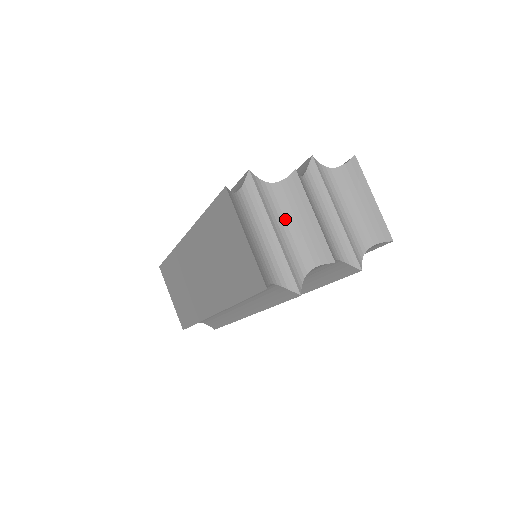
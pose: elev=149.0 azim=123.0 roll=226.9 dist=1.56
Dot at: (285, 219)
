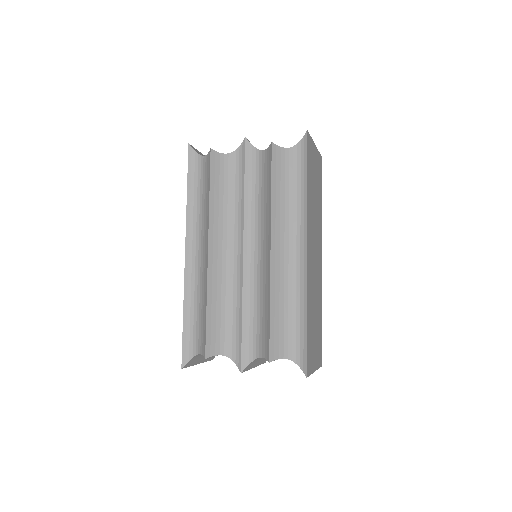
Dot at: occluded
